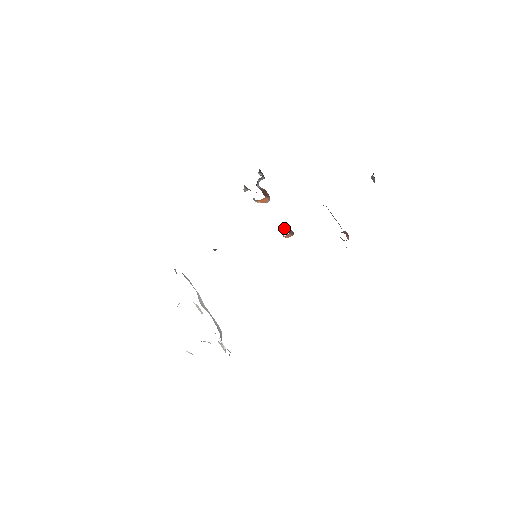
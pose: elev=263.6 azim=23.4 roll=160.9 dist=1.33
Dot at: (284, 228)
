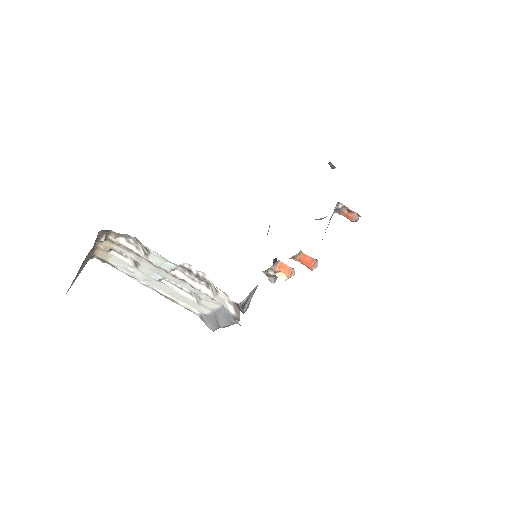
Dot at: occluded
